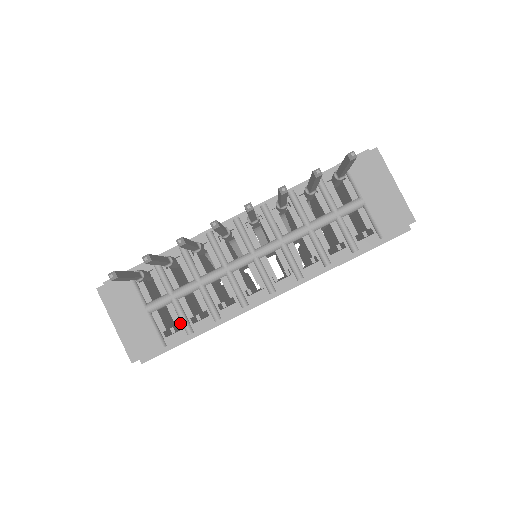
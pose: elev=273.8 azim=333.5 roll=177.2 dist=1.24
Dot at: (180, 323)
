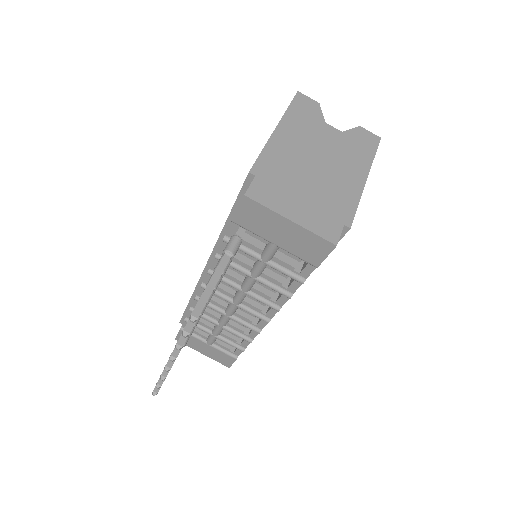
Dot at: (233, 345)
